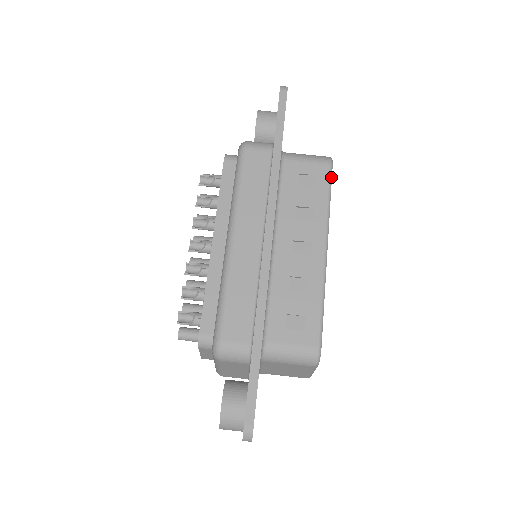
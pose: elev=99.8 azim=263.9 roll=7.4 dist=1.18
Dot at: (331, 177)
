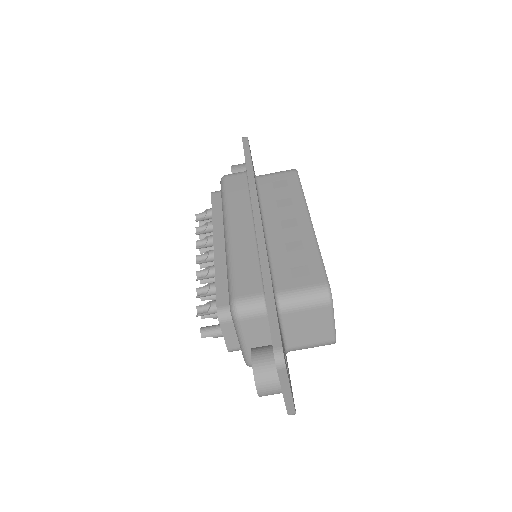
Dot at: (299, 178)
